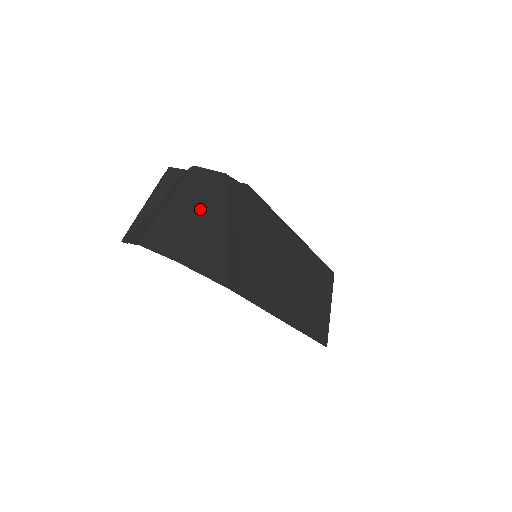
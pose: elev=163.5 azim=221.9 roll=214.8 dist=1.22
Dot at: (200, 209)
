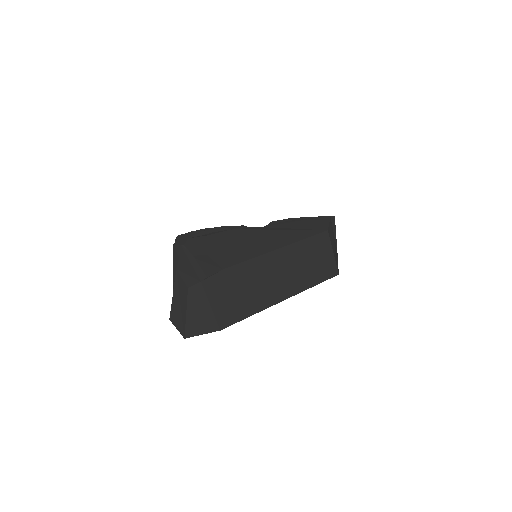
Dot at: (185, 309)
